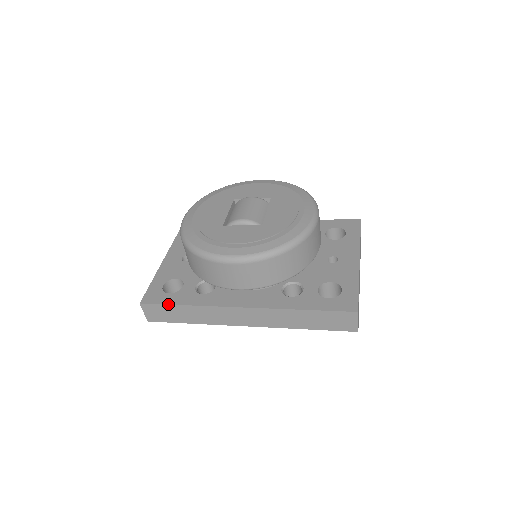
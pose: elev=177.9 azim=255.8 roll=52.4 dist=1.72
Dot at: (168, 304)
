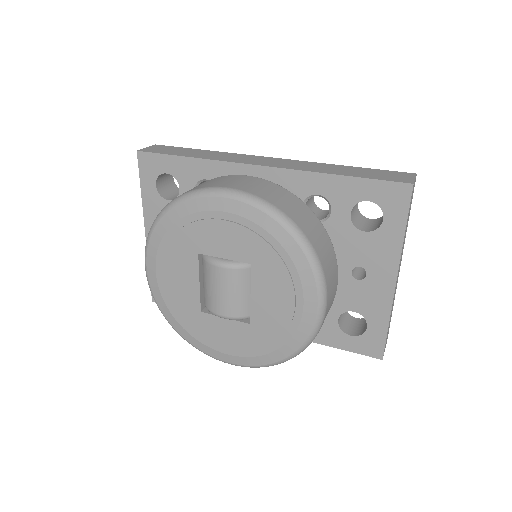
Dot at: occluded
